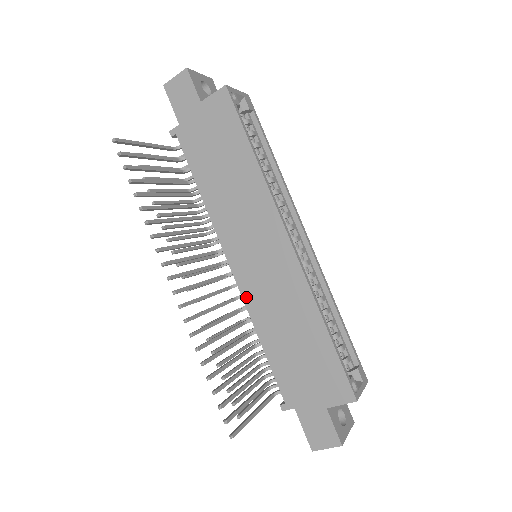
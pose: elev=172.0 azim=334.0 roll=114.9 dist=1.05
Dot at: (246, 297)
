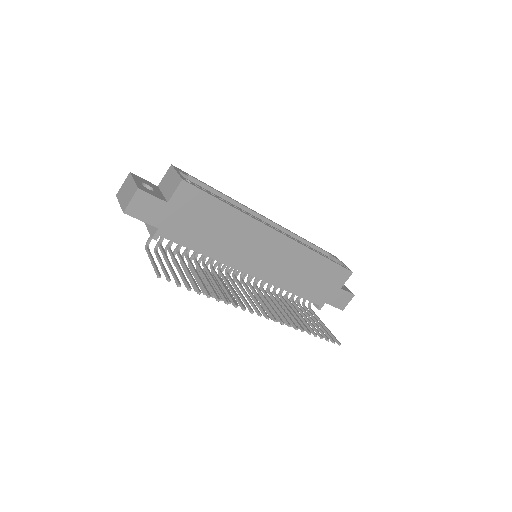
Dot at: (271, 281)
